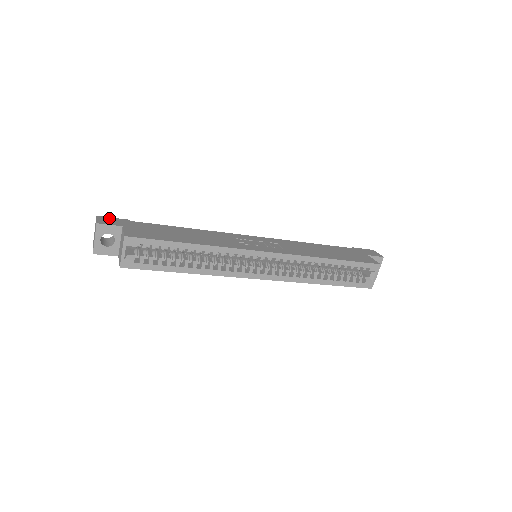
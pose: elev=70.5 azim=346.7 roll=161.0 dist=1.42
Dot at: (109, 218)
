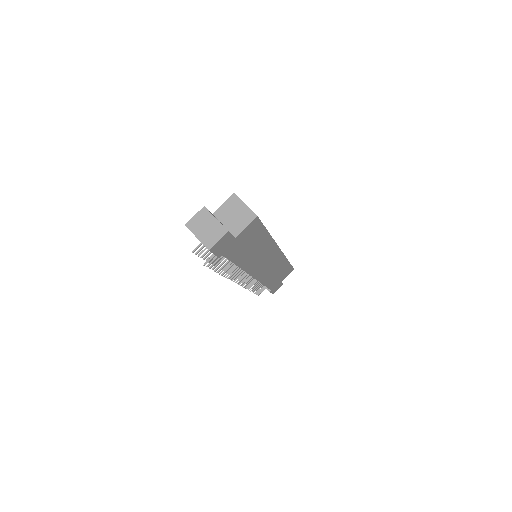
Dot at: occluded
